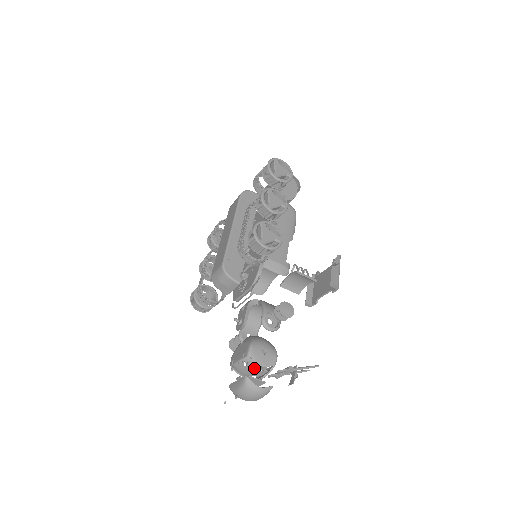
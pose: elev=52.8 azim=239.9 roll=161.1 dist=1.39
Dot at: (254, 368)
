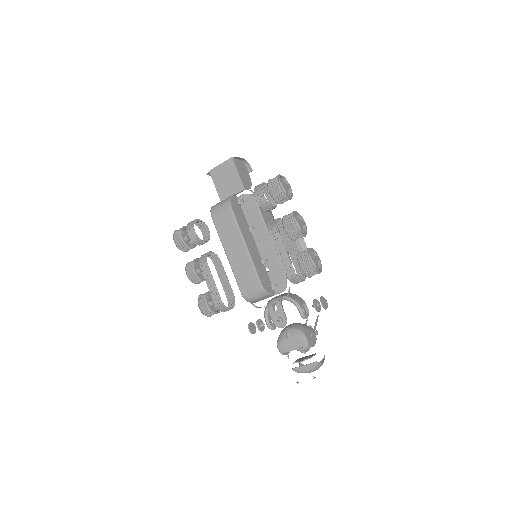
Dot at: occluded
